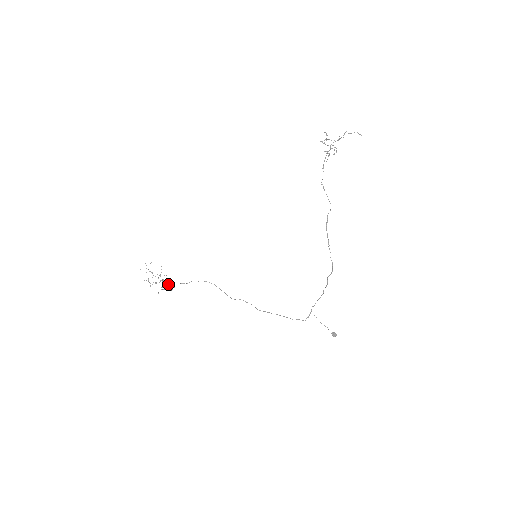
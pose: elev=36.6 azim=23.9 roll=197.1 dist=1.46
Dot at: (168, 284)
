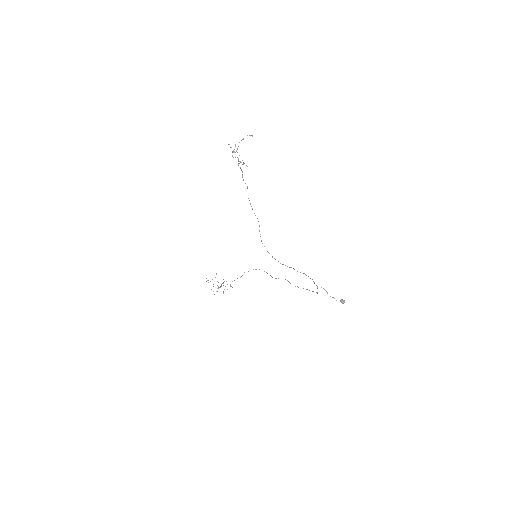
Dot at: occluded
